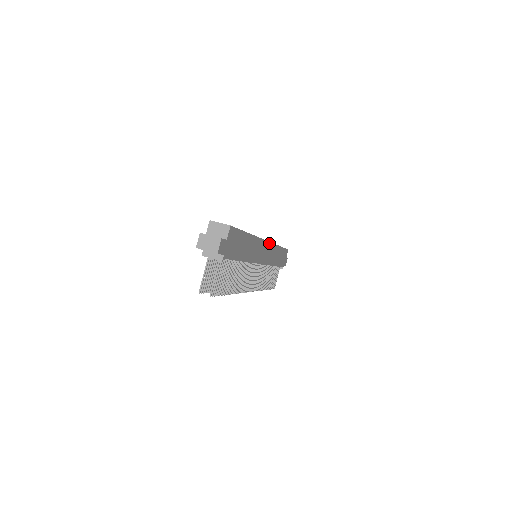
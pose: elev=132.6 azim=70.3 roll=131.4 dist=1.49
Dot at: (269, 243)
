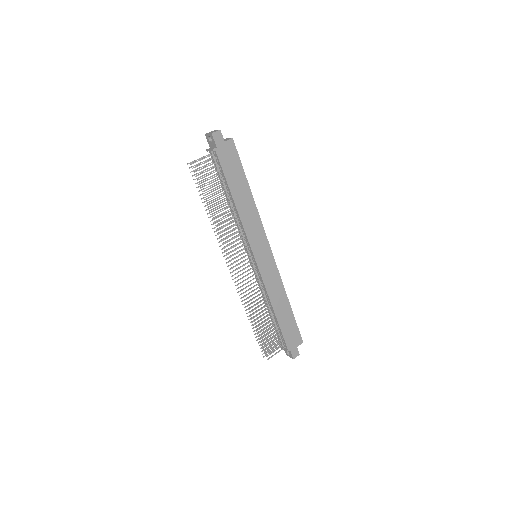
Dot at: (273, 258)
